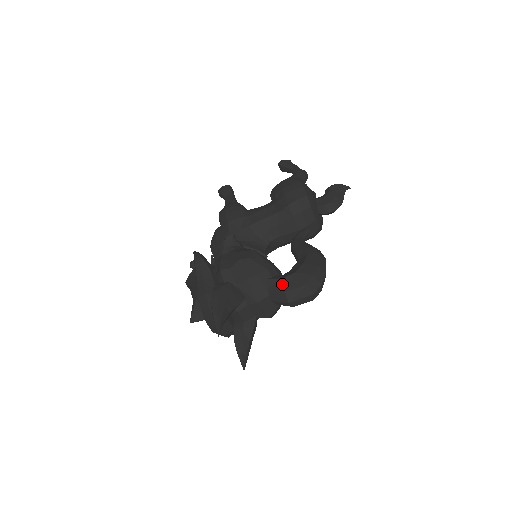
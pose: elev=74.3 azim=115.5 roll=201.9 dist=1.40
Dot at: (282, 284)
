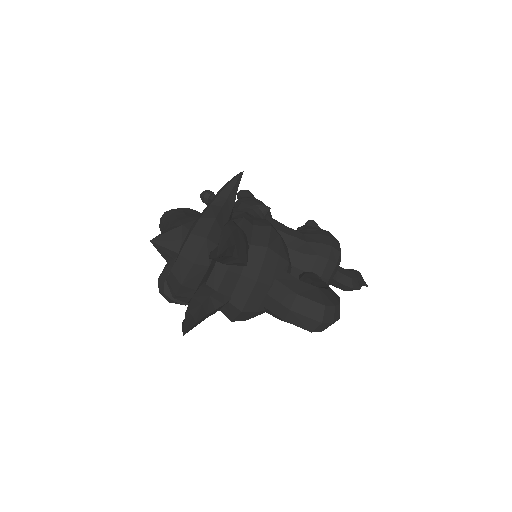
Dot at: (298, 285)
